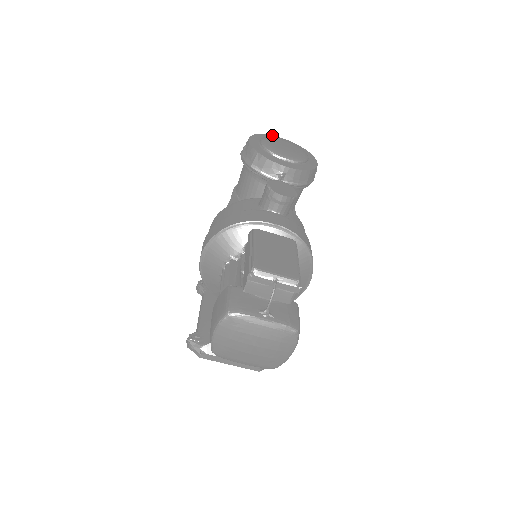
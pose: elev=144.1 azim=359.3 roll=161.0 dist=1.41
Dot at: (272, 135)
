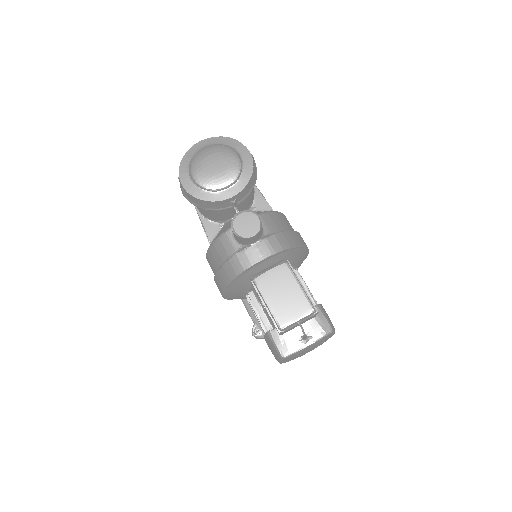
Dot at: (191, 147)
